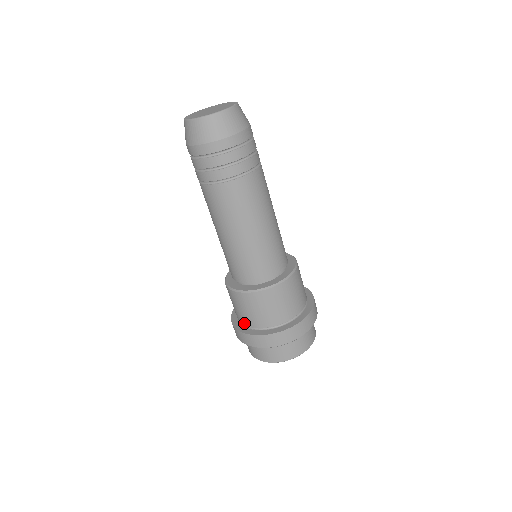
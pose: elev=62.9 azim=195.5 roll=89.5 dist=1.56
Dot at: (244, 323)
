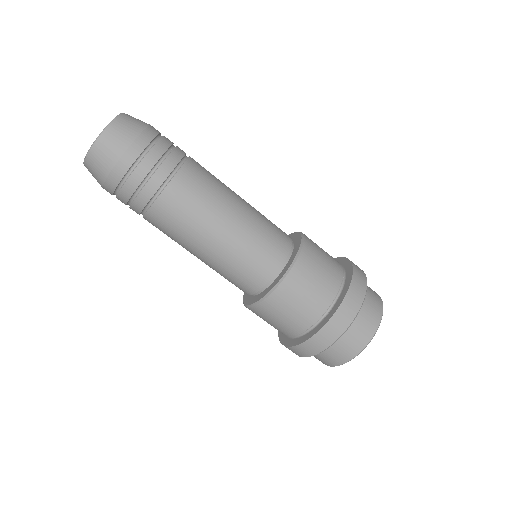
Dot at: (315, 318)
